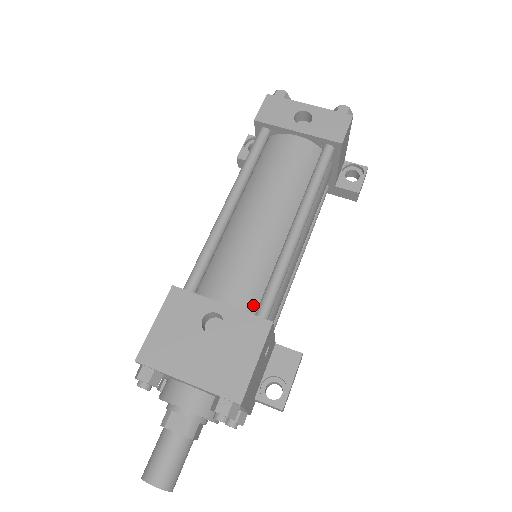
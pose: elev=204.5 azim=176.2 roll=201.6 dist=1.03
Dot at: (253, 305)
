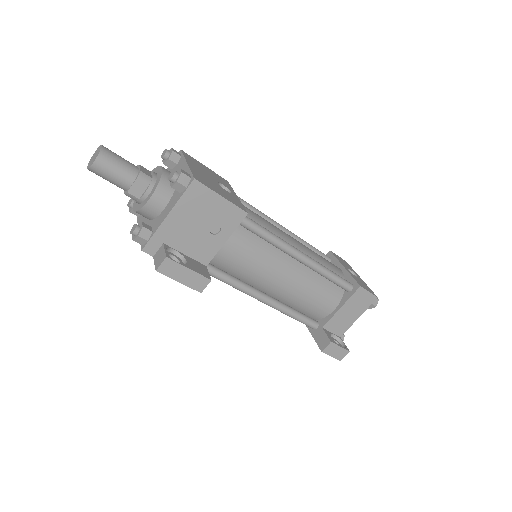
Dot at: occluded
